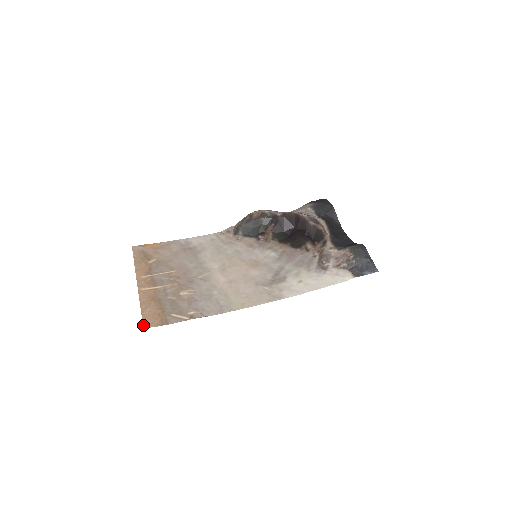
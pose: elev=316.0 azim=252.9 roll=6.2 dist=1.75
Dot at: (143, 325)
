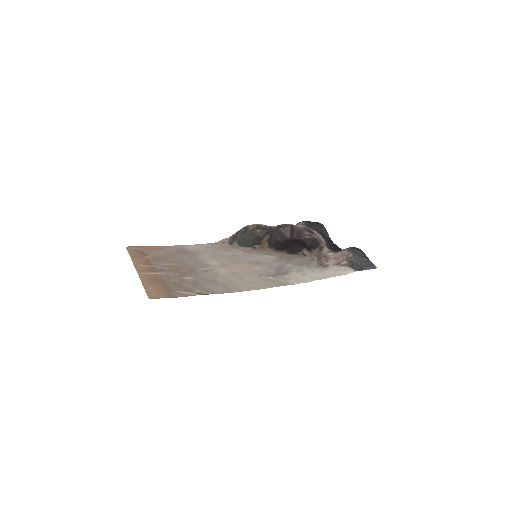
Dot at: (148, 296)
